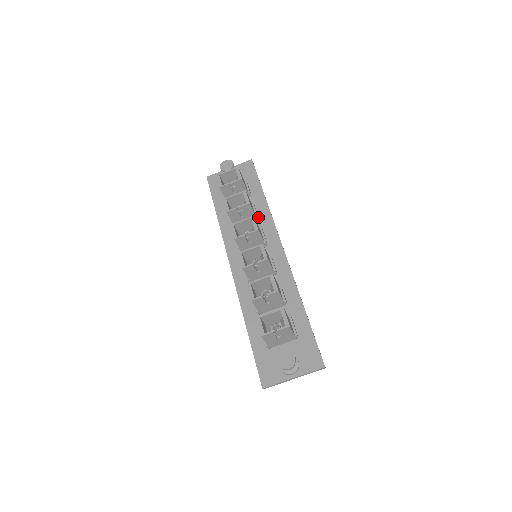
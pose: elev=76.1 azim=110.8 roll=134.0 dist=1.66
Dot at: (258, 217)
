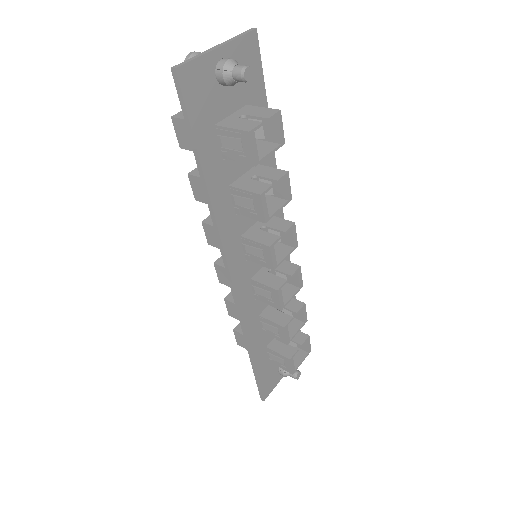
Dot at: occluded
